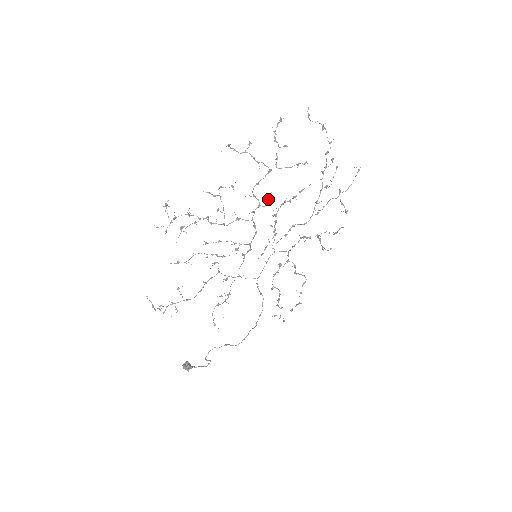
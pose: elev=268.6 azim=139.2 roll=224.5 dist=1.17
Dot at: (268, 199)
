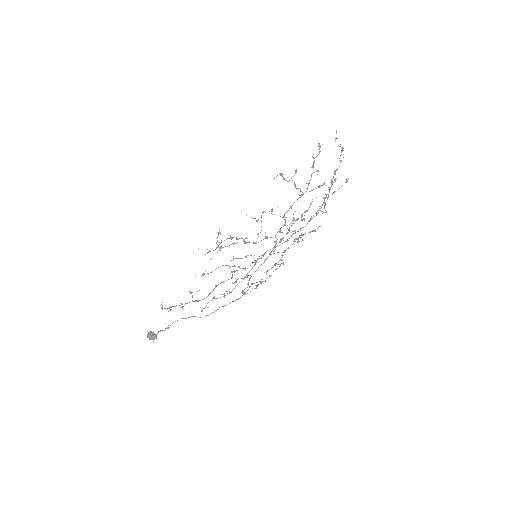
Dot at: (294, 220)
